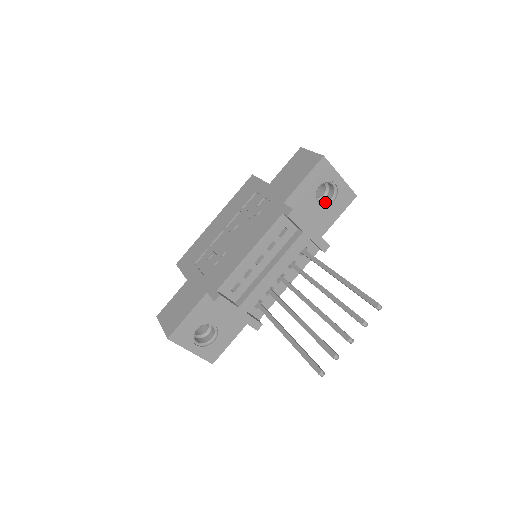
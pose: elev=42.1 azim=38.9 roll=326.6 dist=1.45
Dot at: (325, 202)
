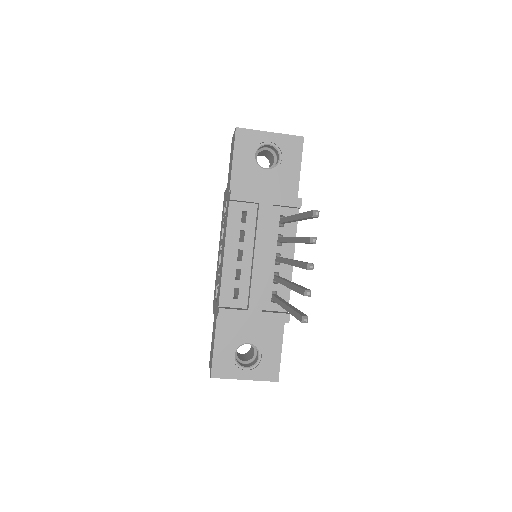
Dot at: (276, 164)
